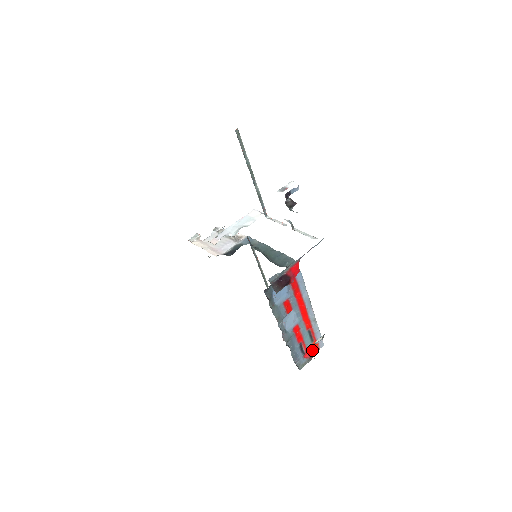
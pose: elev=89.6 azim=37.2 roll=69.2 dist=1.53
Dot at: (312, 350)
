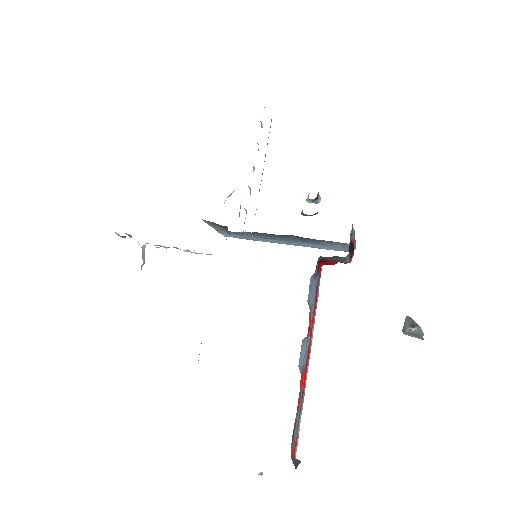
Dot at: (293, 450)
